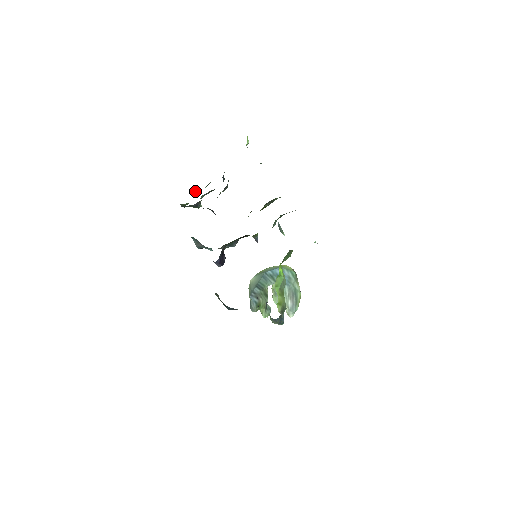
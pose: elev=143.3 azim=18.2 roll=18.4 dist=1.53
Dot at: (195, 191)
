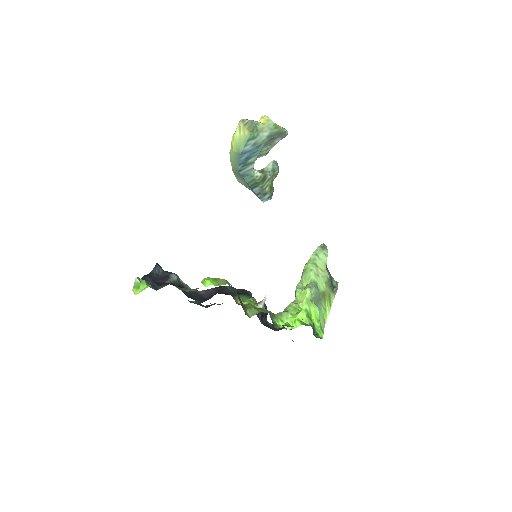
Dot at: occluded
